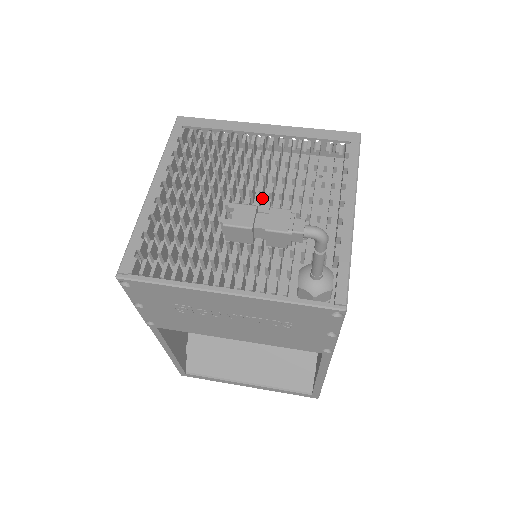
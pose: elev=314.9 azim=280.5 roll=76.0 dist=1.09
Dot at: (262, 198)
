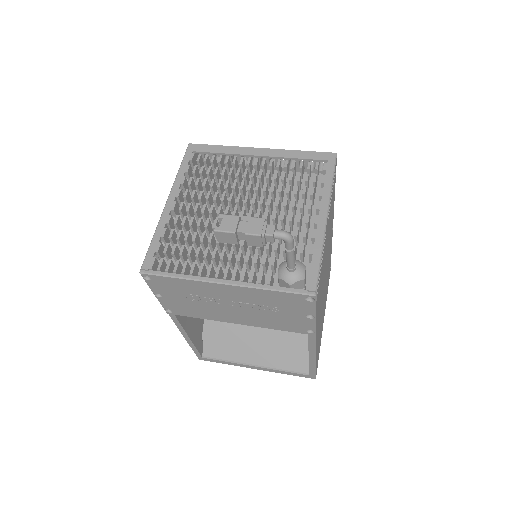
Dot at: (255, 208)
